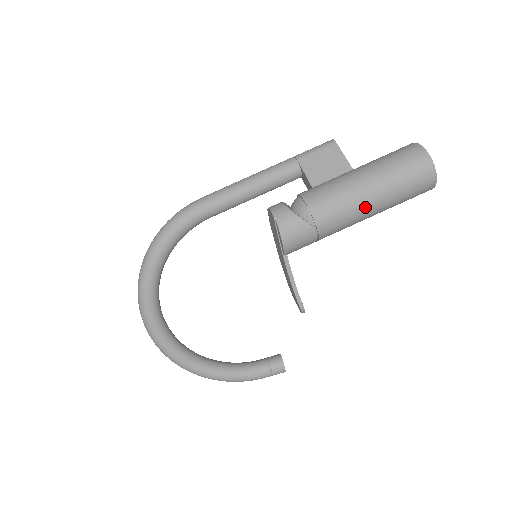
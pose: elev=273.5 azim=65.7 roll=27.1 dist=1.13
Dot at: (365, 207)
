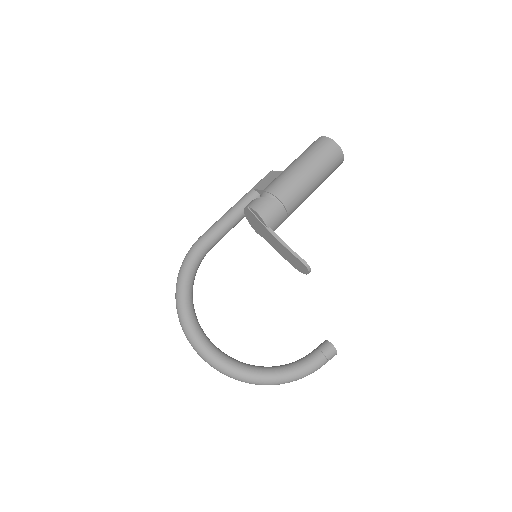
Dot at: (303, 175)
